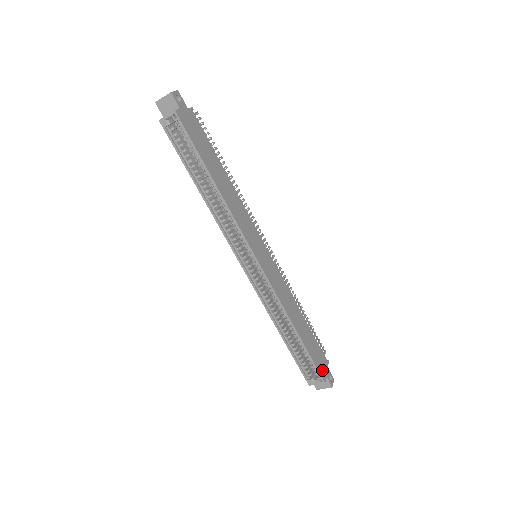
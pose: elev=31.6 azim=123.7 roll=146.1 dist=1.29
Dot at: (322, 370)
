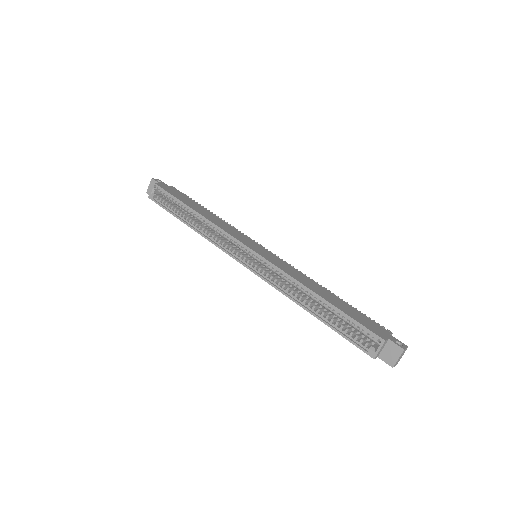
Dot at: (377, 332)
